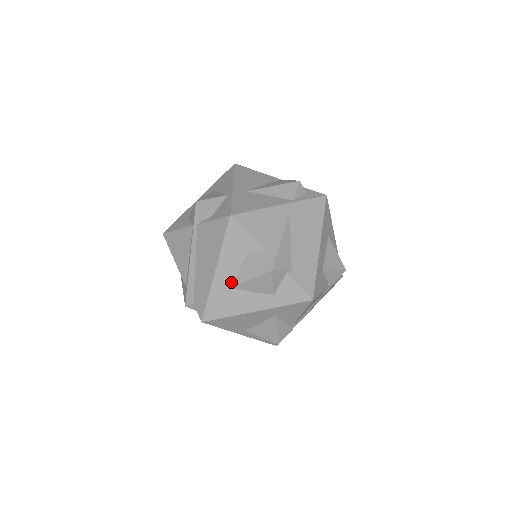
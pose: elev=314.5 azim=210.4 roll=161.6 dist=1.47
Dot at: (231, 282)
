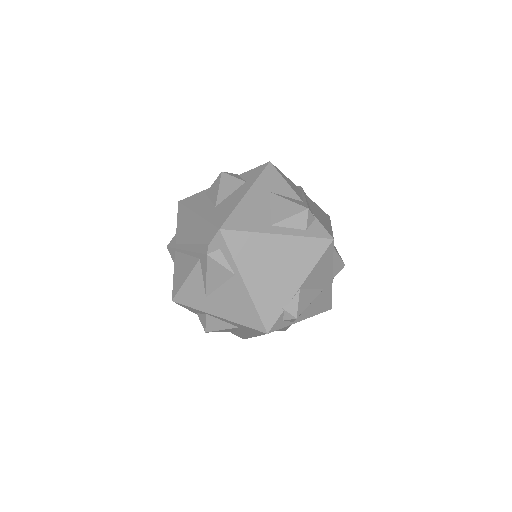
Dot at: (213, 206)
